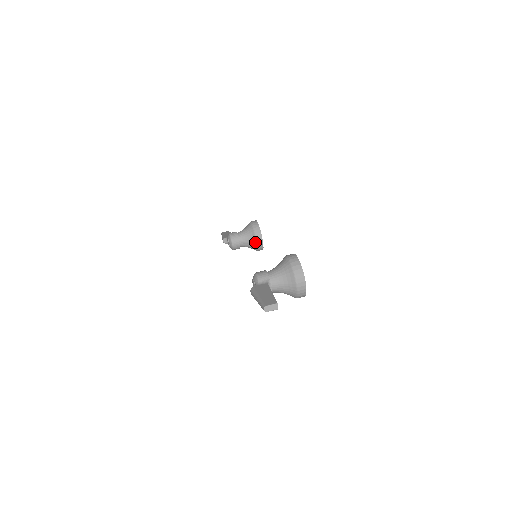
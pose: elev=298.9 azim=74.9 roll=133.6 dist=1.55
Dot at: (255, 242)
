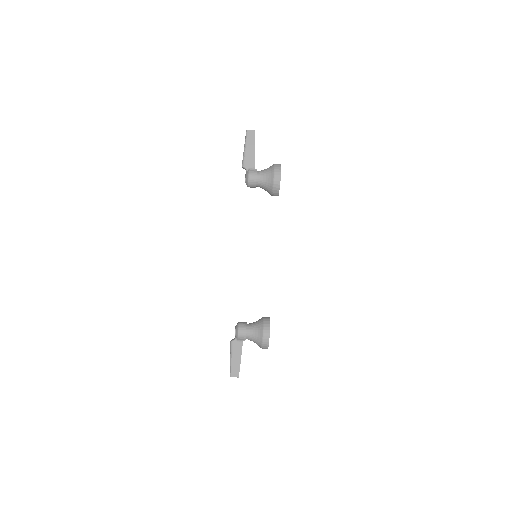
Dot at: (270, 194)
